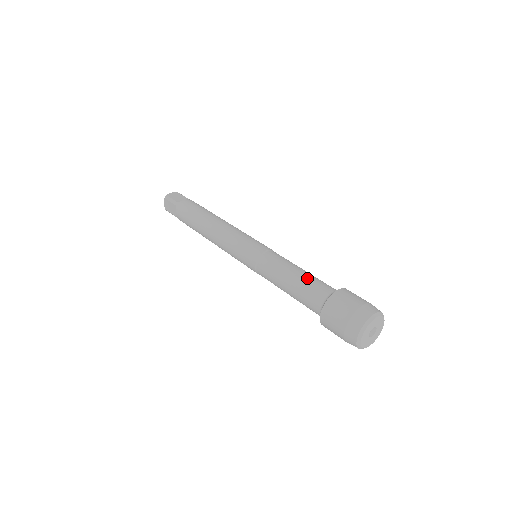
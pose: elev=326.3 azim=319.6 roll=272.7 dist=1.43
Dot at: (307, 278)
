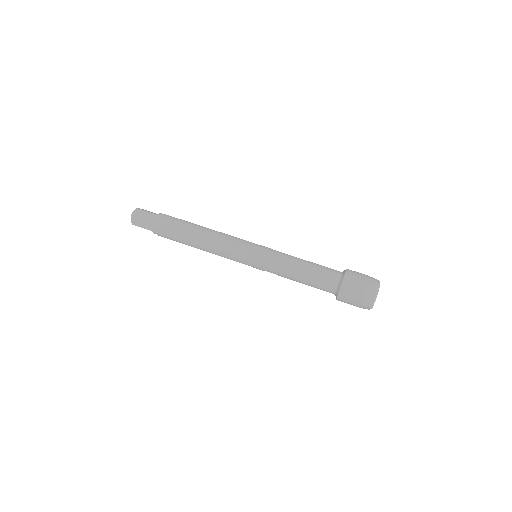
Dot at: (317, 264)
